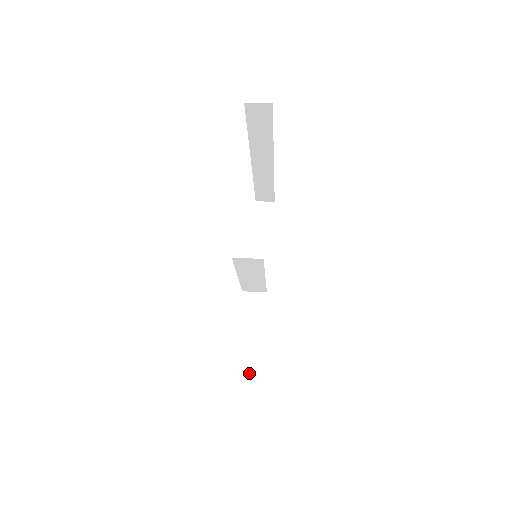
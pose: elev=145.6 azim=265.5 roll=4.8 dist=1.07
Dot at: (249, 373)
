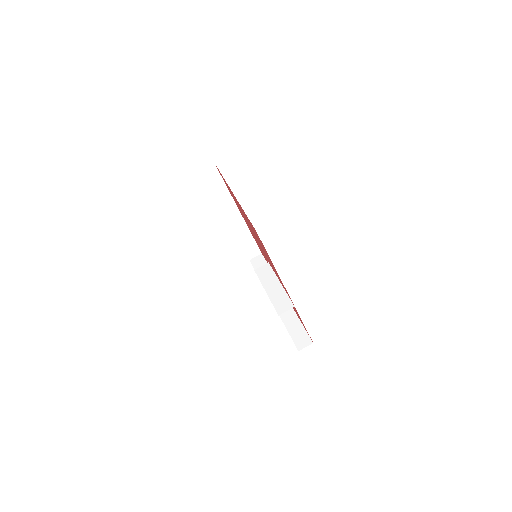
Dot at: occluded
